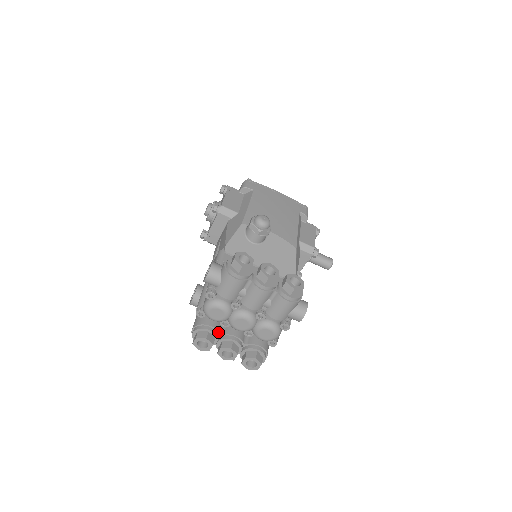
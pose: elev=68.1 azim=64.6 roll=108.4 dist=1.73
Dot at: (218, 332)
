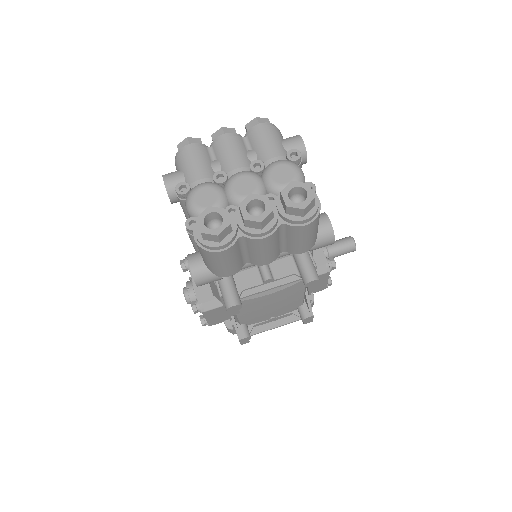
Dot at: (227, 213)
